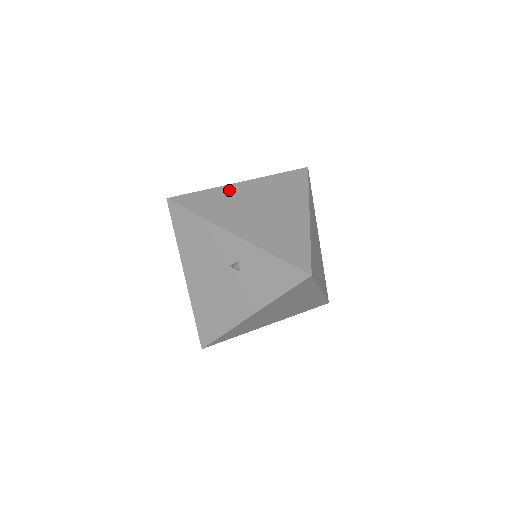
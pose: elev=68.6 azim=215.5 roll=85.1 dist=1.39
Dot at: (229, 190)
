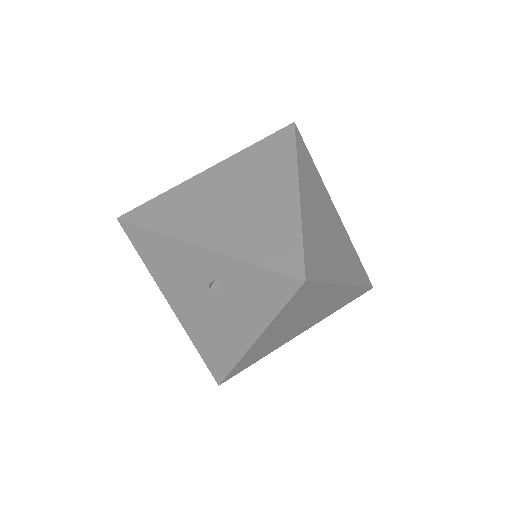
Dot at: (193, 185)
